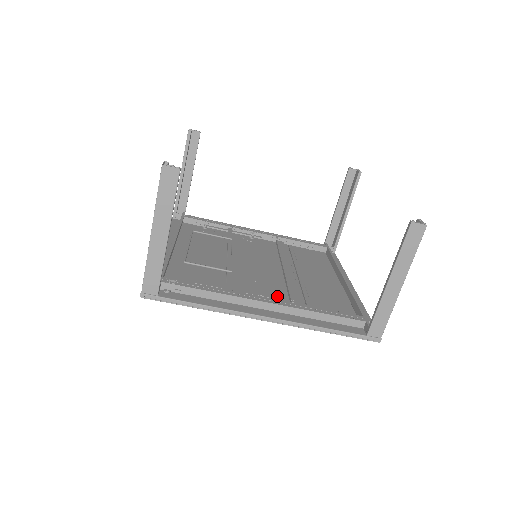
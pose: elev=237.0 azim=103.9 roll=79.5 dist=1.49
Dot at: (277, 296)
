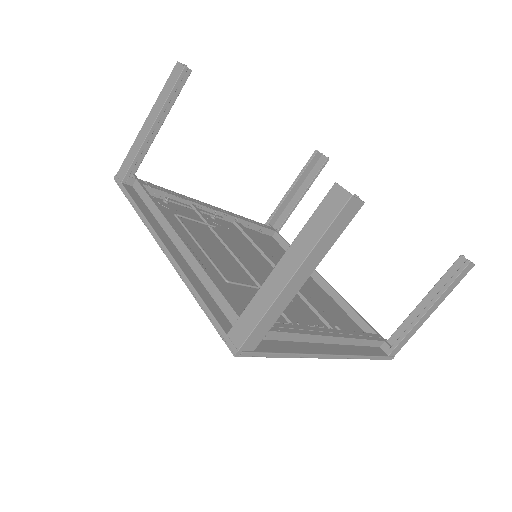
Dot at: (312, 318)
